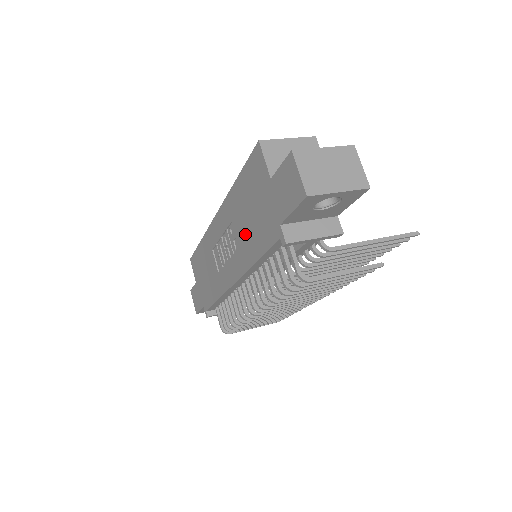
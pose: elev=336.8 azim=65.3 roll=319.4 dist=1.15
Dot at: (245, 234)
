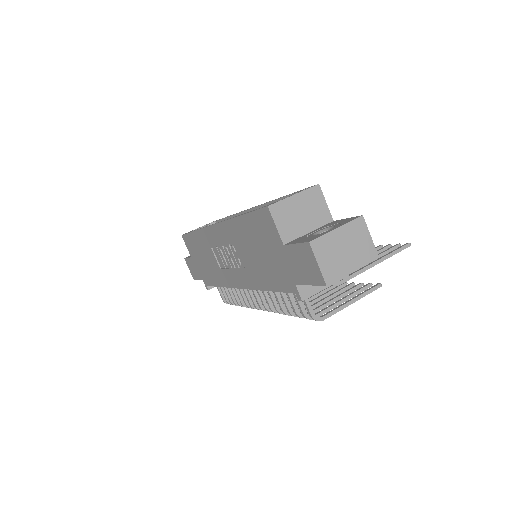
Dot at: (253, 264)
